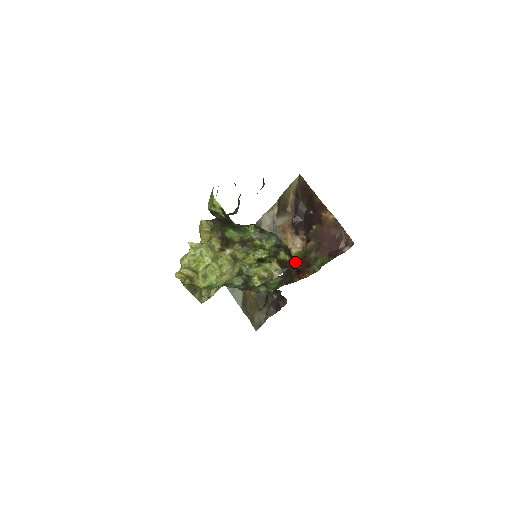
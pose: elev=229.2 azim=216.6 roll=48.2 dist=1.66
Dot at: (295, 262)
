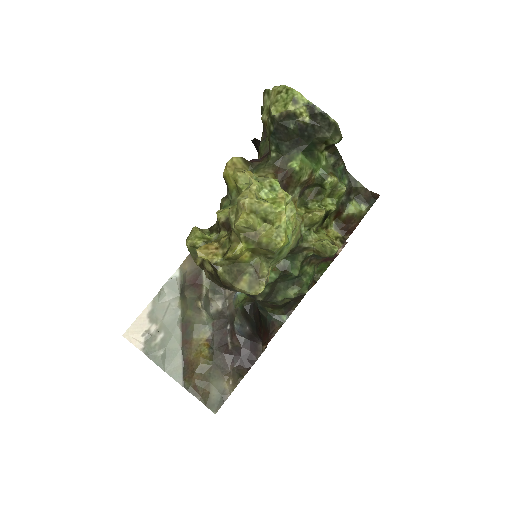
Dot at: occluded
